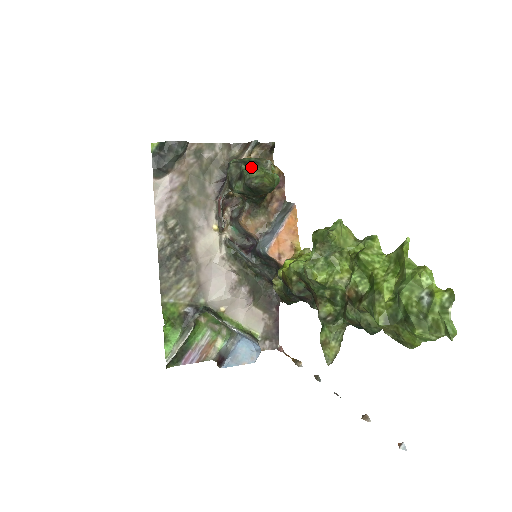
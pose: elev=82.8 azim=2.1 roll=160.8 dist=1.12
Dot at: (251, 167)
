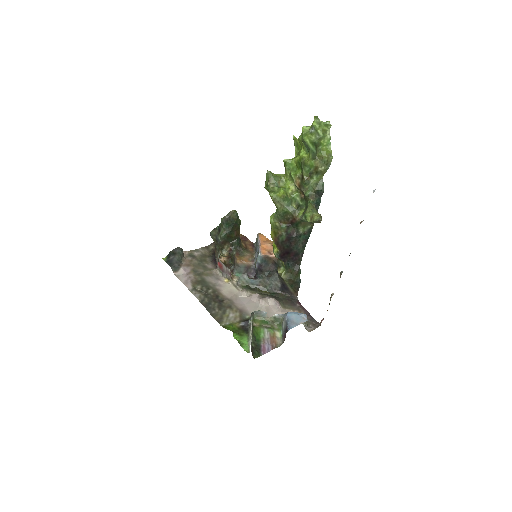
Dot at: occluded
